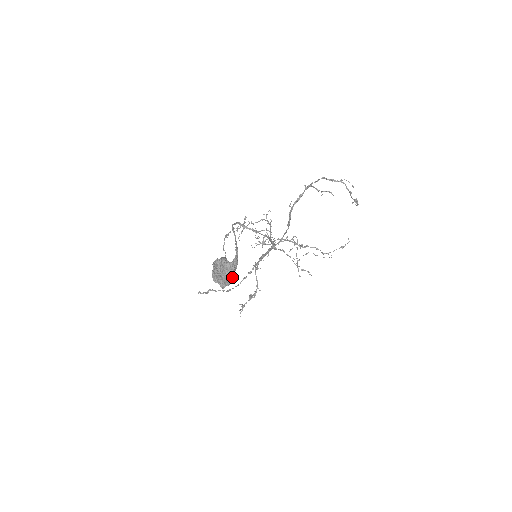
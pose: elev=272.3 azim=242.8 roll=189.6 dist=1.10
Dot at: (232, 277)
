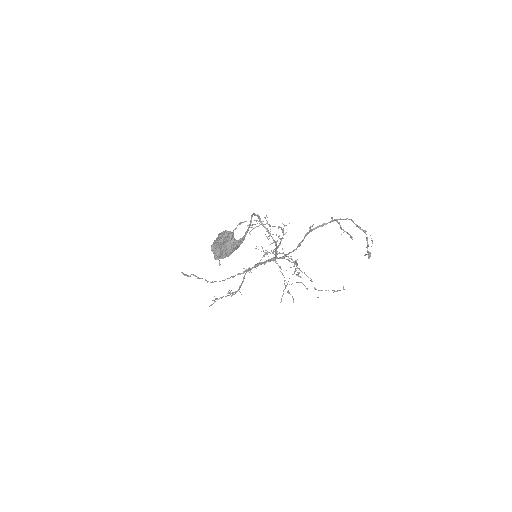
Dot at: (230, 253)
